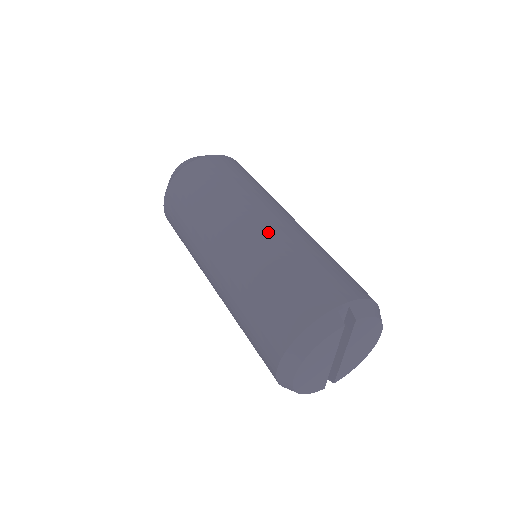
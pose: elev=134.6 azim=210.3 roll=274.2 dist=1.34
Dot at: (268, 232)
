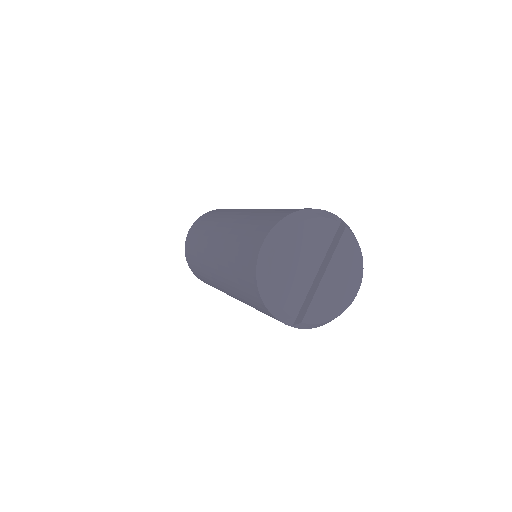
Dot at: occluded
